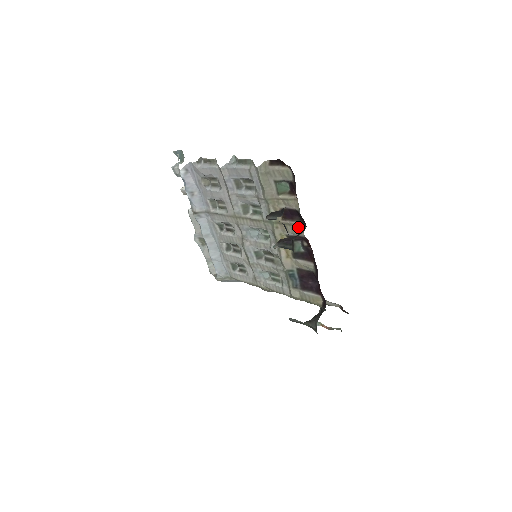
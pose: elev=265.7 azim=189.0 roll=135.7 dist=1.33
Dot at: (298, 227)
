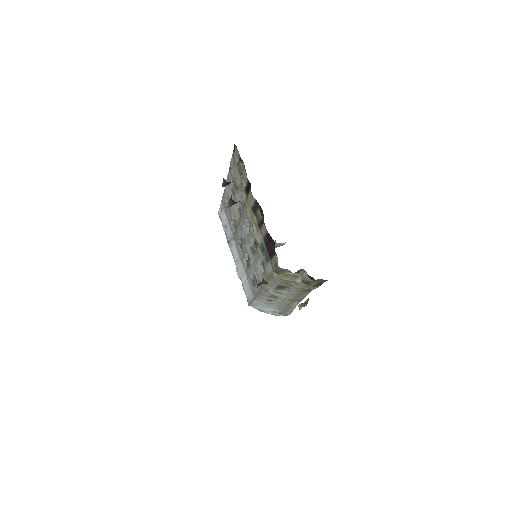
Dot at: (251, 193)
